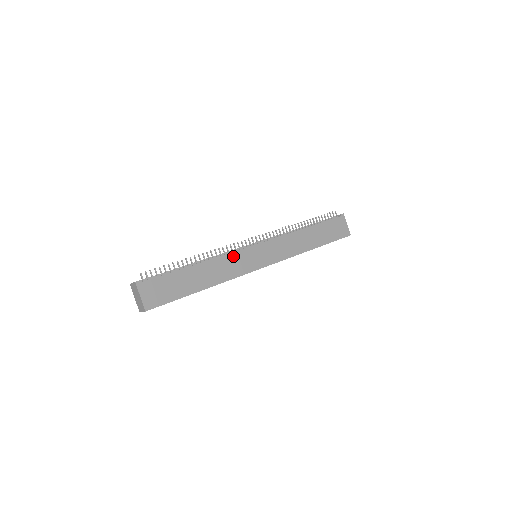
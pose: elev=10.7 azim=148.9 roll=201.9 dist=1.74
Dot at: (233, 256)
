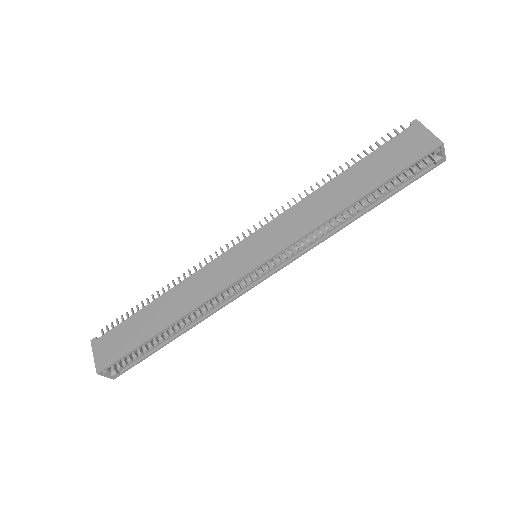
Dot at: (209, 268)
